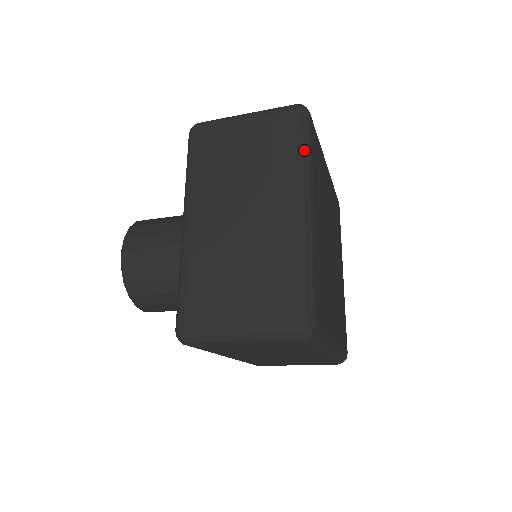
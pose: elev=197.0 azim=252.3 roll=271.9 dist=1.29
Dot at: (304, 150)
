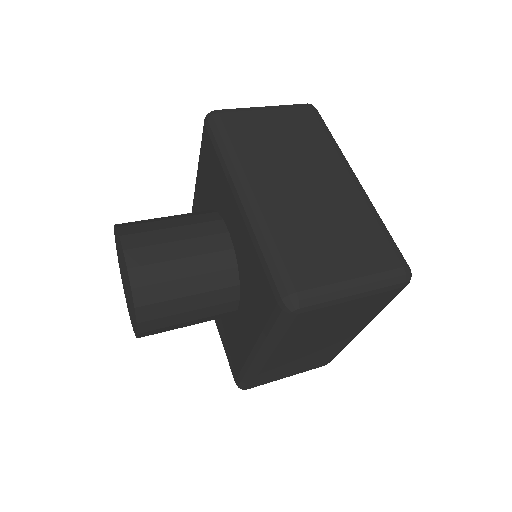
Dot at: occluded
